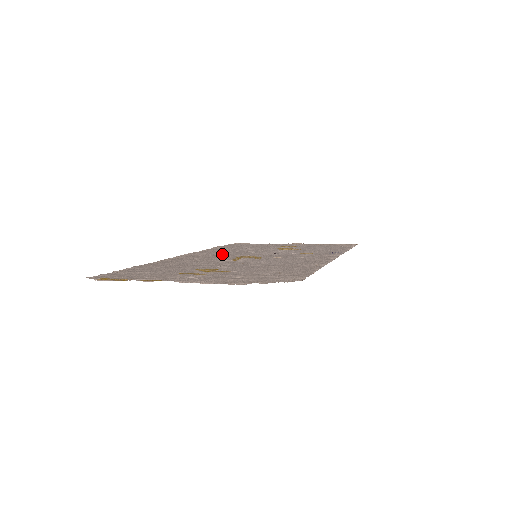
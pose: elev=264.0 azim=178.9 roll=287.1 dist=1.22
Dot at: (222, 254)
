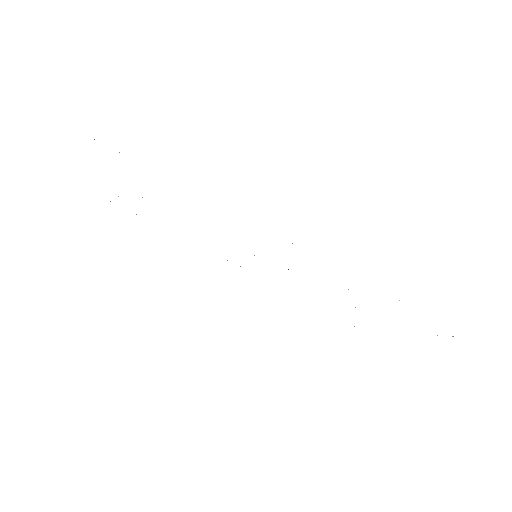
Dot at: occluded
